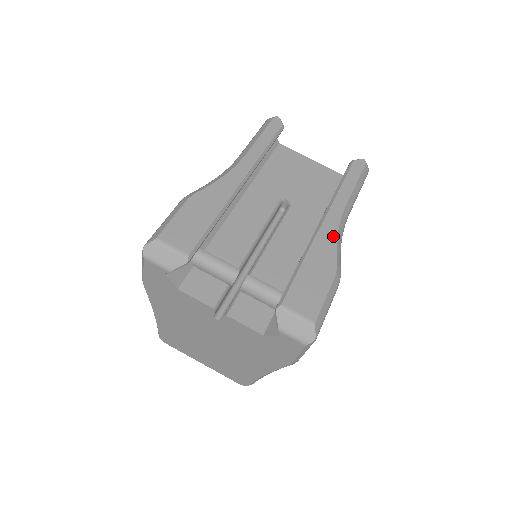
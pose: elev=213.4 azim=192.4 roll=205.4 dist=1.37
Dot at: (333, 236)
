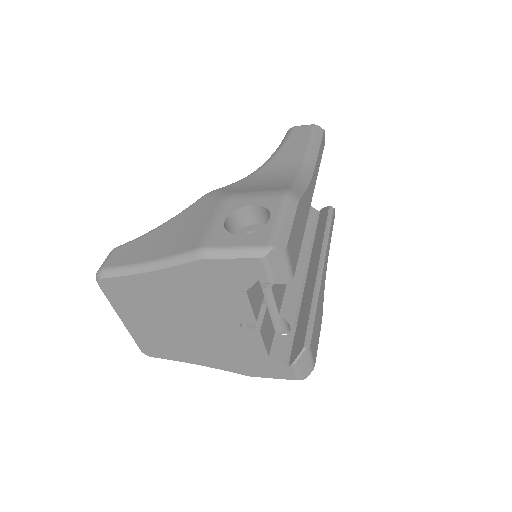
Dot at: occluded
